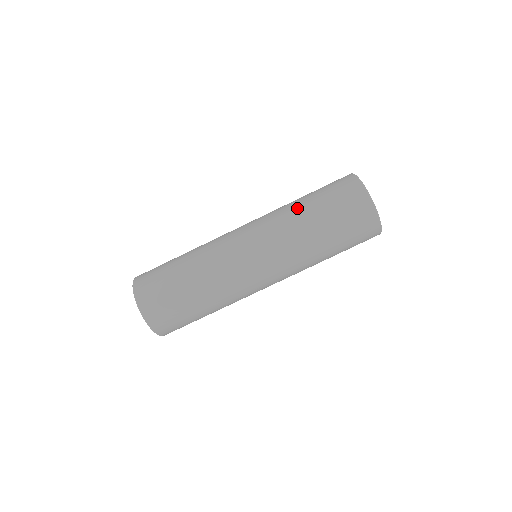
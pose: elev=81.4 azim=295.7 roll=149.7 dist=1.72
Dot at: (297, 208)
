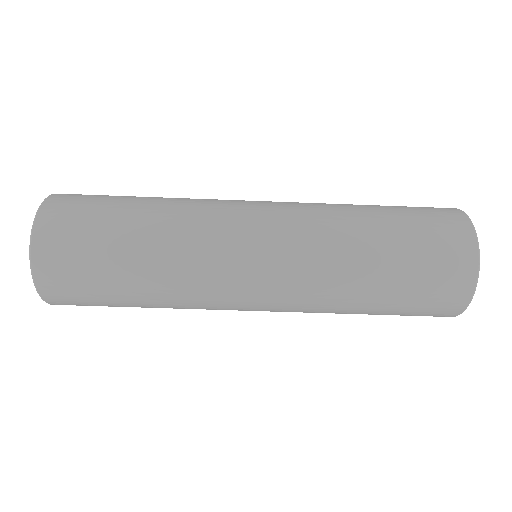
Dot at: (362, 253)
